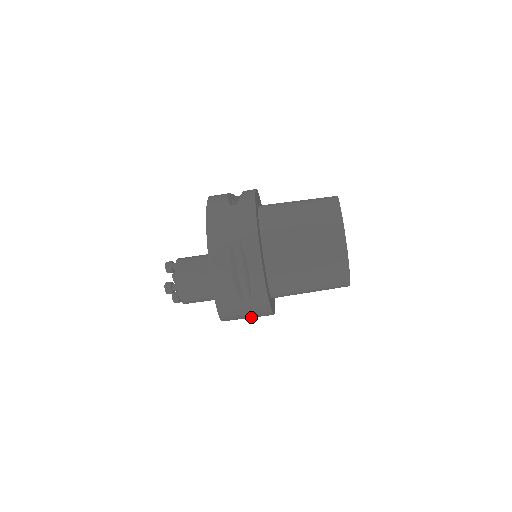
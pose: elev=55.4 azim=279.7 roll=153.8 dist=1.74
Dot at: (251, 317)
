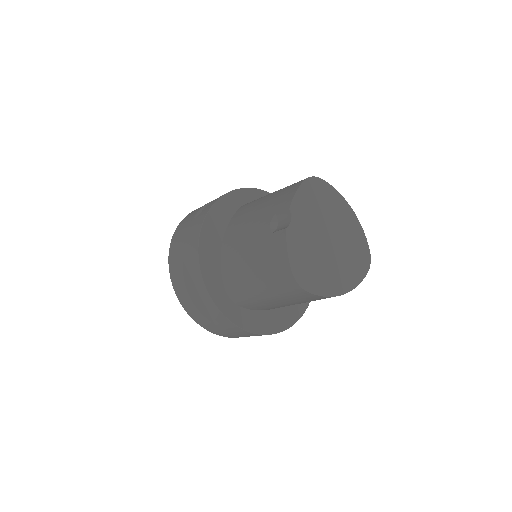
Dot at: occluded
